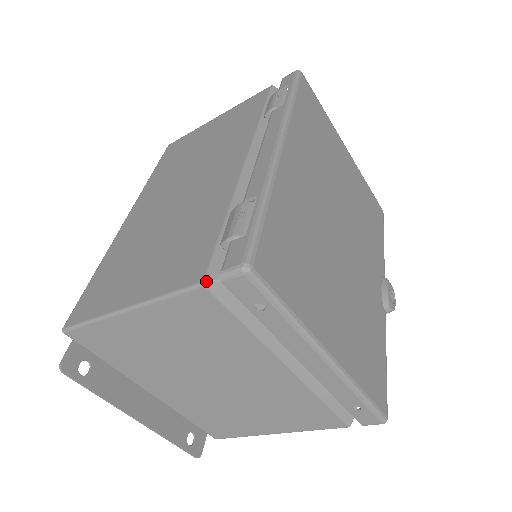
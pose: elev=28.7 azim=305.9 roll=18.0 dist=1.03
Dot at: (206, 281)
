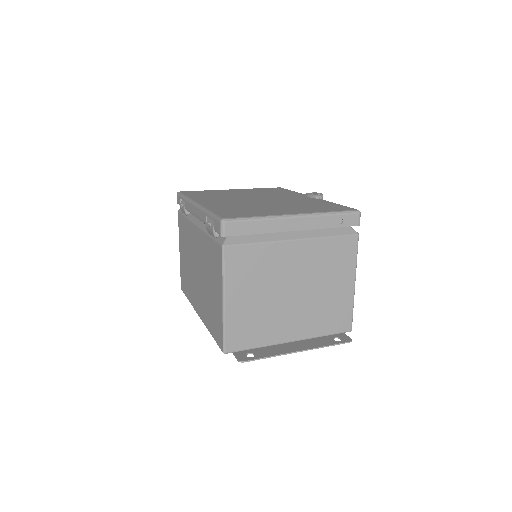
Dot at: (222, 245)
